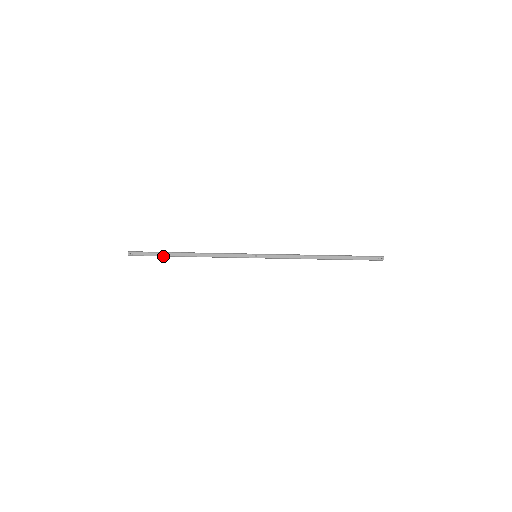
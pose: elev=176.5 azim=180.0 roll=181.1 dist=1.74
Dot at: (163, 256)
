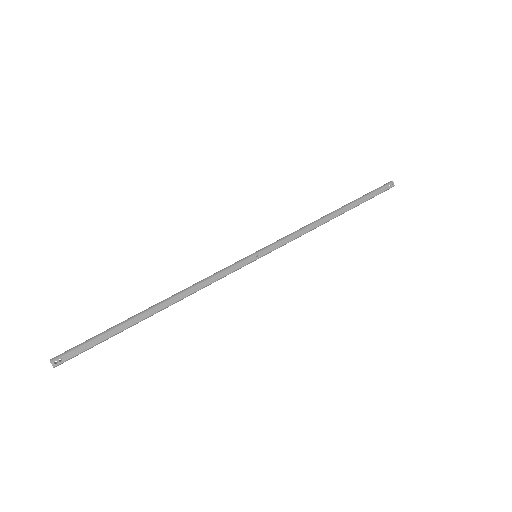
Dot at: (118, 333)
